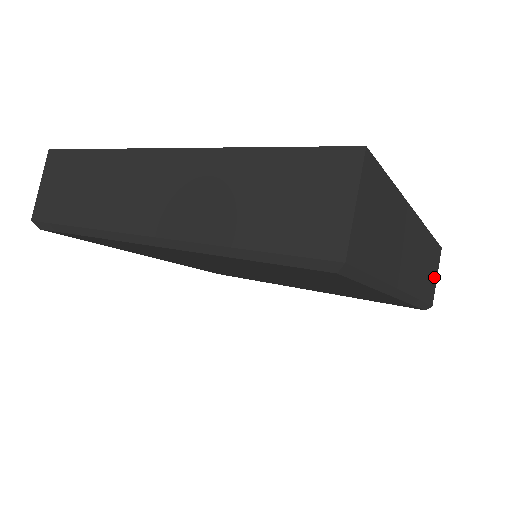
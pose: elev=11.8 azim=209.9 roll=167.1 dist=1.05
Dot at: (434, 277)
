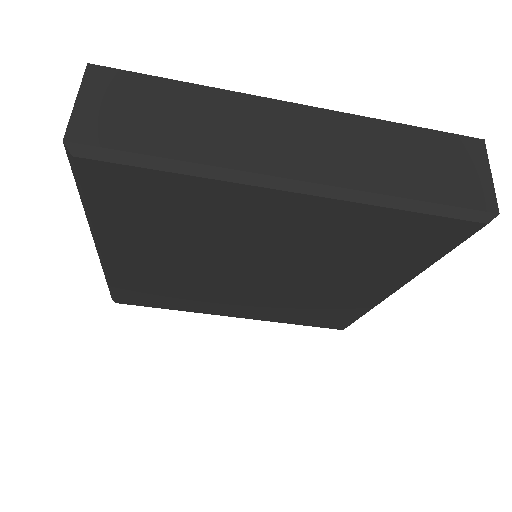
Dot at: (471, 174)
